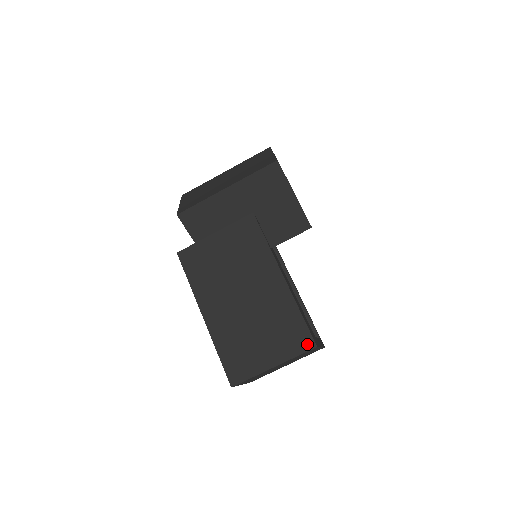
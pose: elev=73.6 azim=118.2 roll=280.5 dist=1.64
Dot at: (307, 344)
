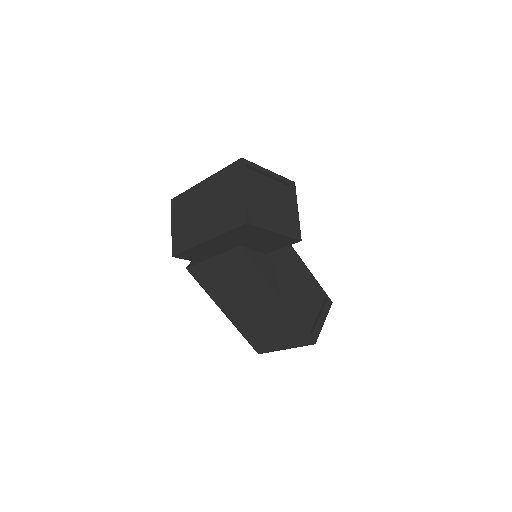
Dot at: (307, 342)
